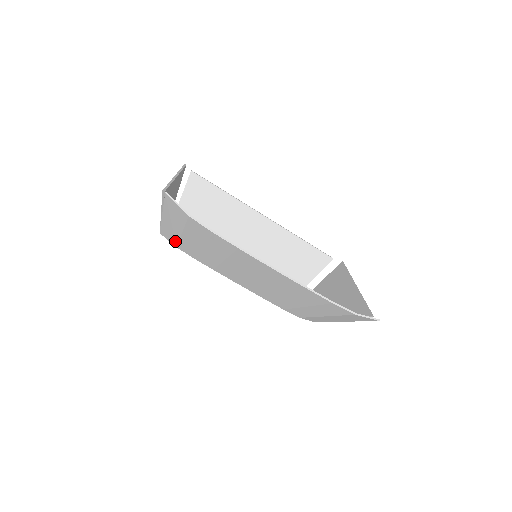
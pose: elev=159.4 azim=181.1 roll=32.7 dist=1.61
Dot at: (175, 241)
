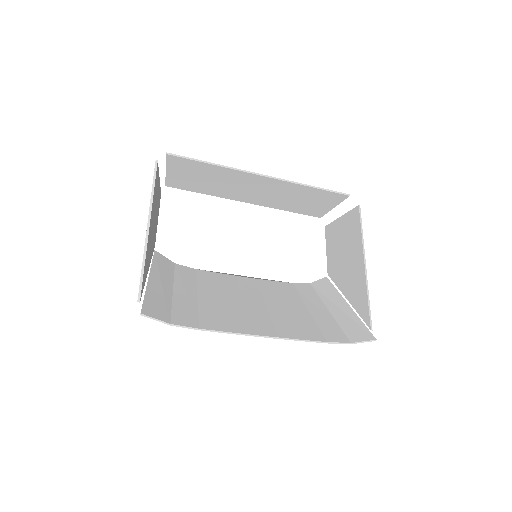
Dot at: (171, 271)
